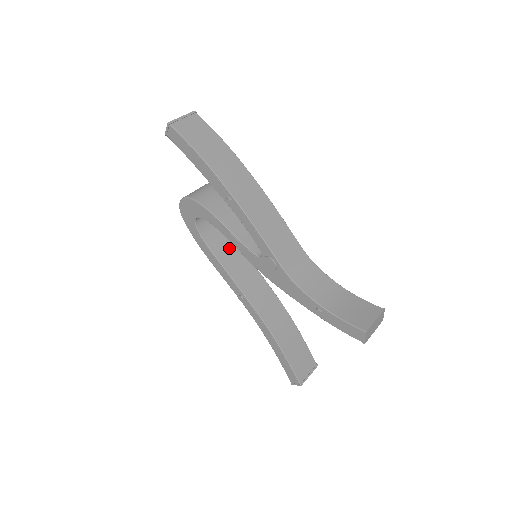
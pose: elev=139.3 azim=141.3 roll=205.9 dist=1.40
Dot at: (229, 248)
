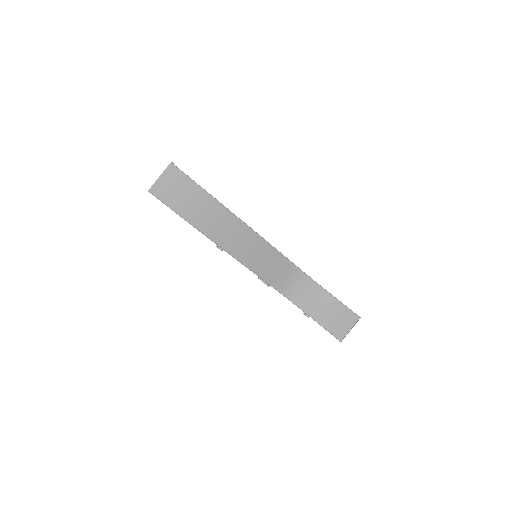
Dot at: occluded
